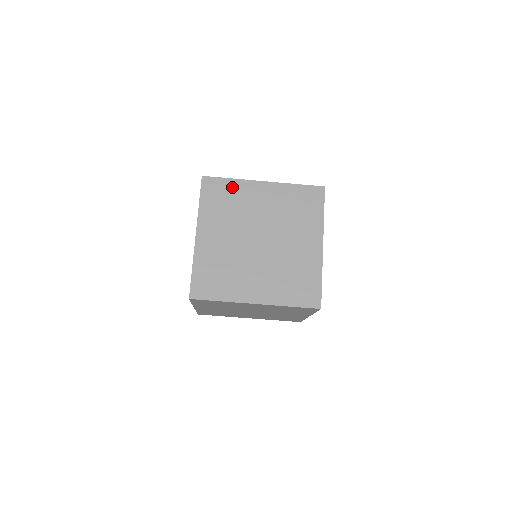
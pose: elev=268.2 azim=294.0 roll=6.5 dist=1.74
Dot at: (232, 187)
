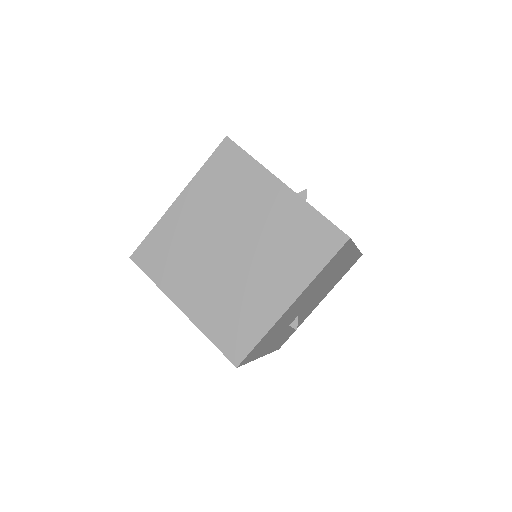
Dot at: (247, 169)
